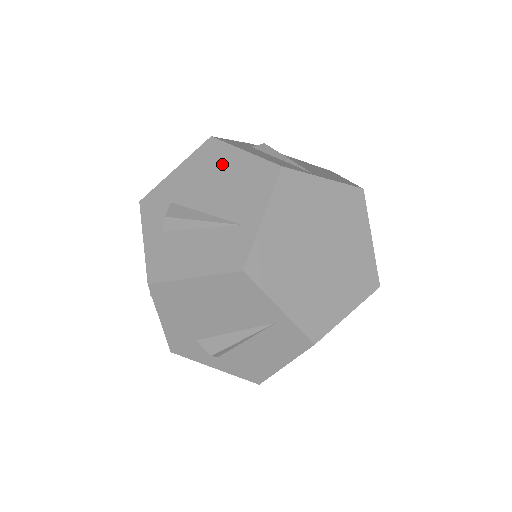
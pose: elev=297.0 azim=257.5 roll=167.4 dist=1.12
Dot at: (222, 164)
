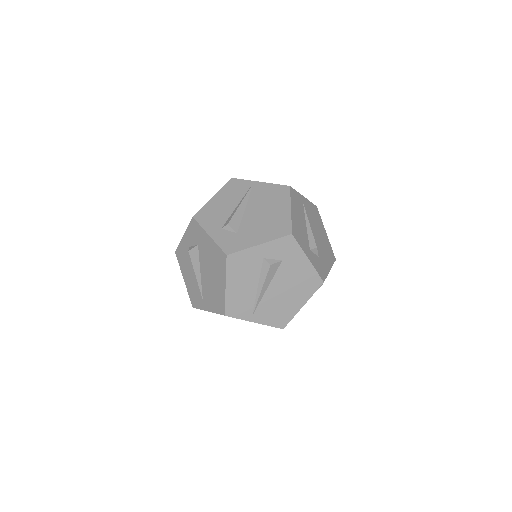
Dot at: (218, 273)
